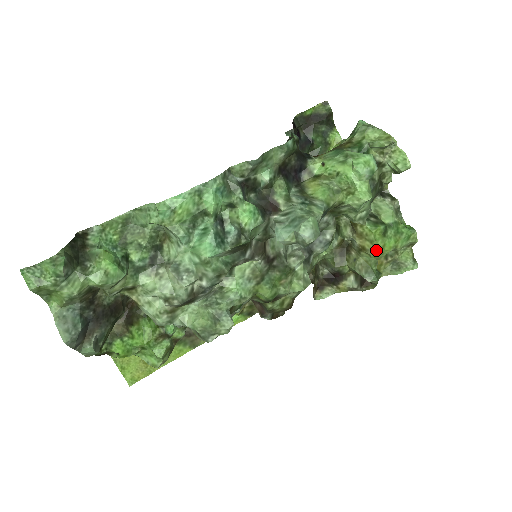
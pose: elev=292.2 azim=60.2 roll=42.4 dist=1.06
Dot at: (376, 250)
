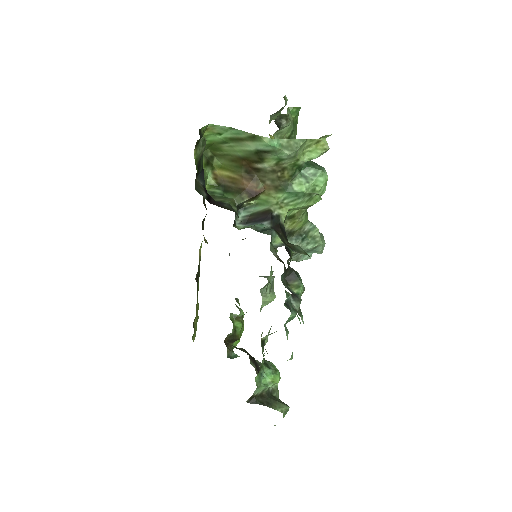
Dot at: occluded
